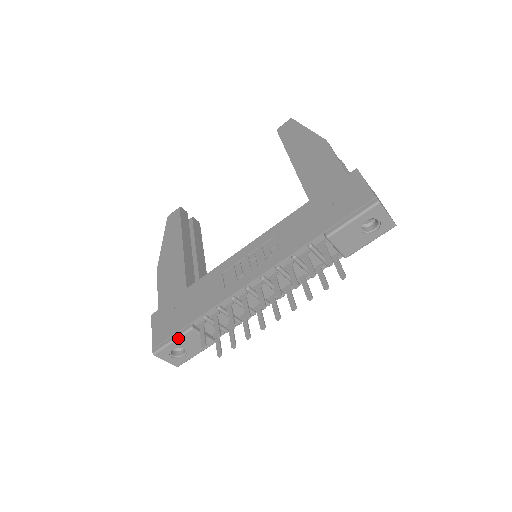
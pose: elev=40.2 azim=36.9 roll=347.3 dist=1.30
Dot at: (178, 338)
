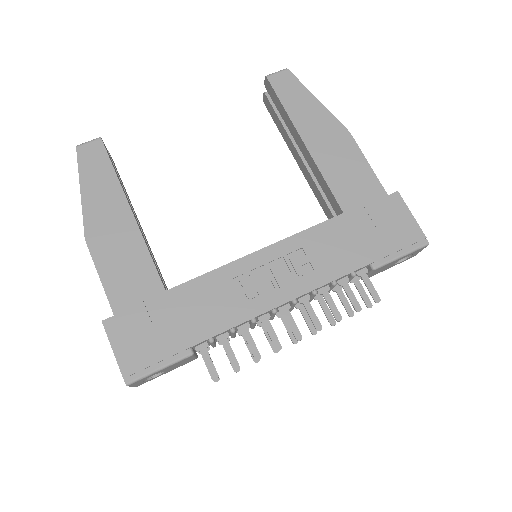
Dot at: (170, 365)
